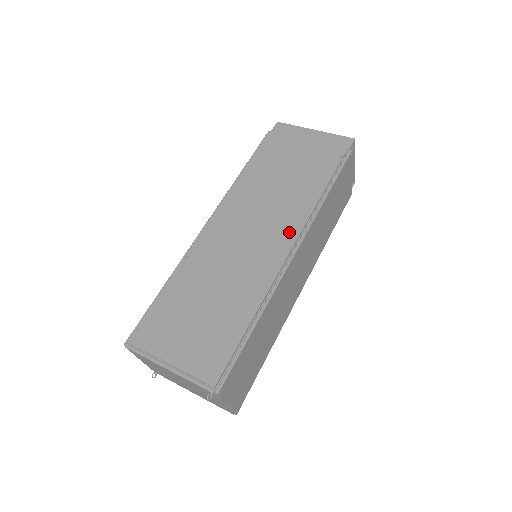
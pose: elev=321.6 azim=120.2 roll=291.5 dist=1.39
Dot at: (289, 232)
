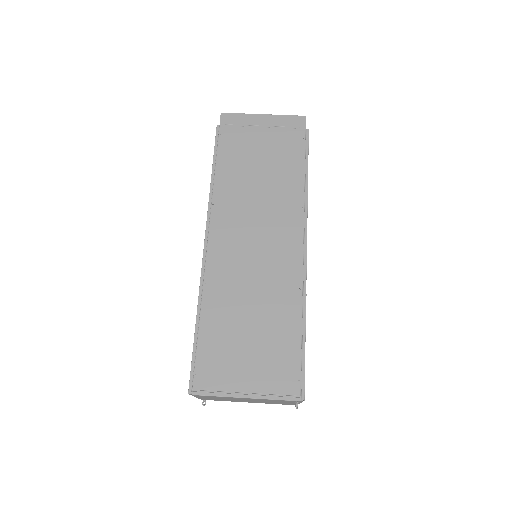
Dot at: (293, 228)
